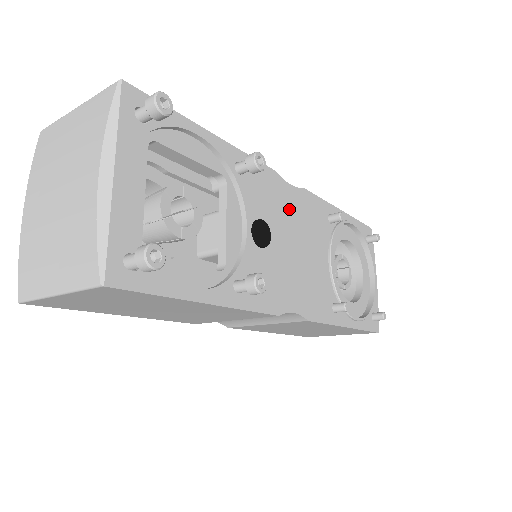
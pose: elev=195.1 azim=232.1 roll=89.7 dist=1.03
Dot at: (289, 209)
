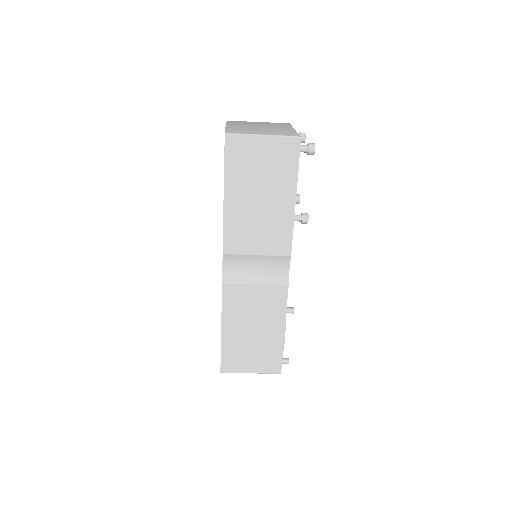
Dot at: occluded
